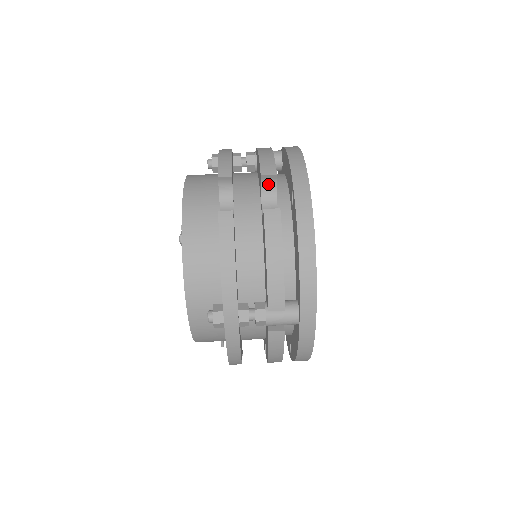
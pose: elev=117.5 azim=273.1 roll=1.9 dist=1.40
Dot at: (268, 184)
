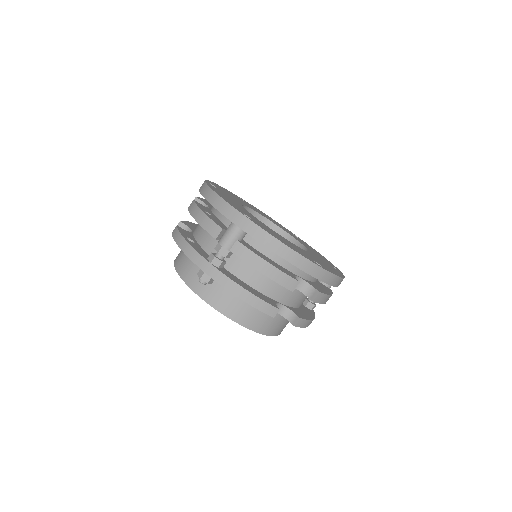
Dot at: occluded
